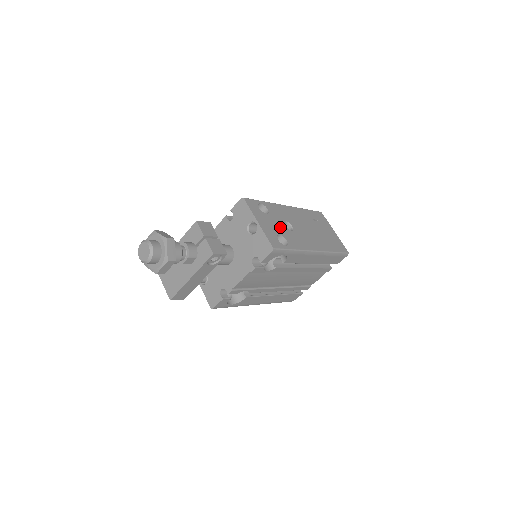
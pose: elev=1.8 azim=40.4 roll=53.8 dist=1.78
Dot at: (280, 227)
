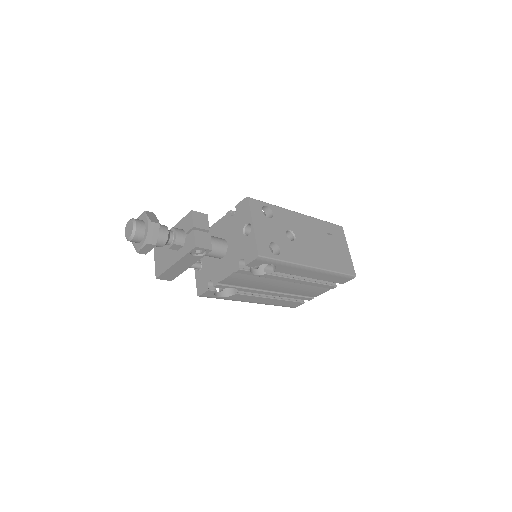
Dot at: (279, 235)
